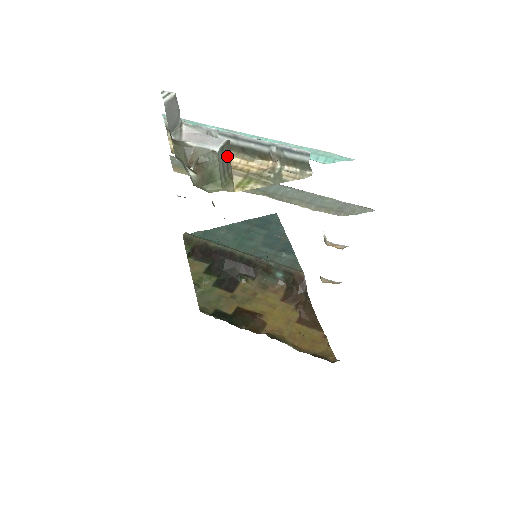
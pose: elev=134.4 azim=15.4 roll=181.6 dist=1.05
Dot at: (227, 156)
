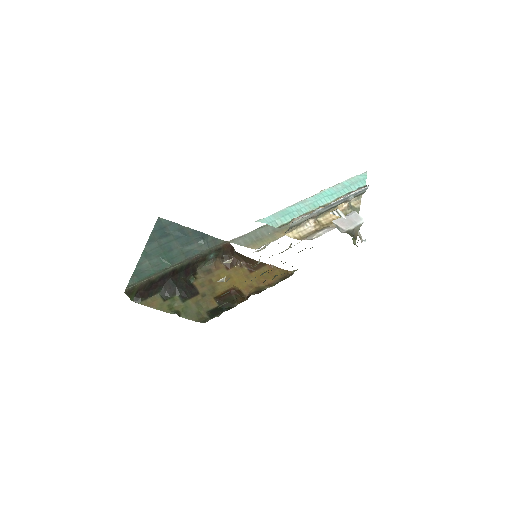
Dot at: occluded
